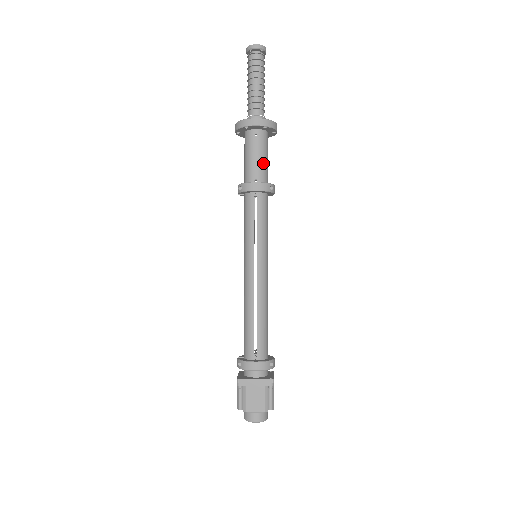
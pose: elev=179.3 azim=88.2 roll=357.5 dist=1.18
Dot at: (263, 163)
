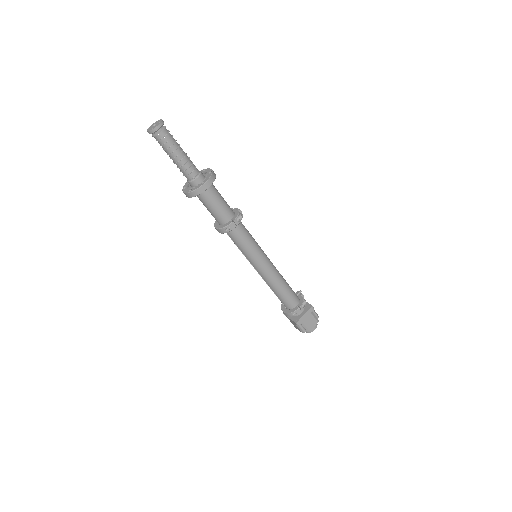
Dot at: (214, 212)
